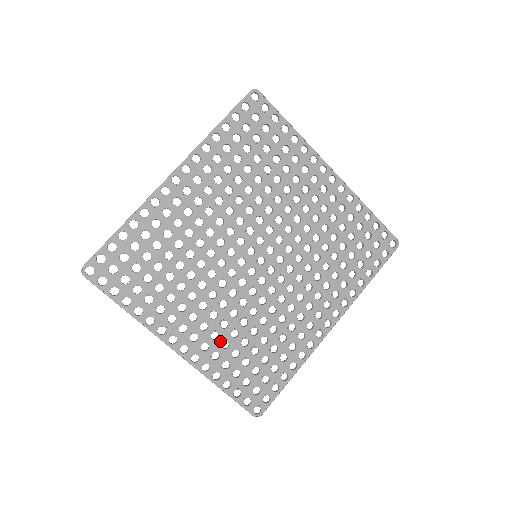
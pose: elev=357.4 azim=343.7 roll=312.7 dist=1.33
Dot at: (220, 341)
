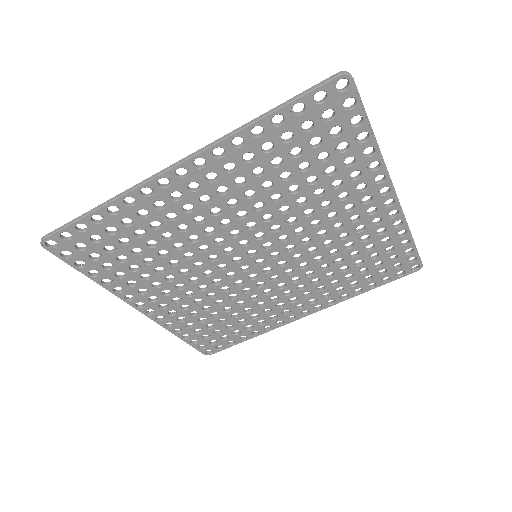
Dot at: (189, 311)
